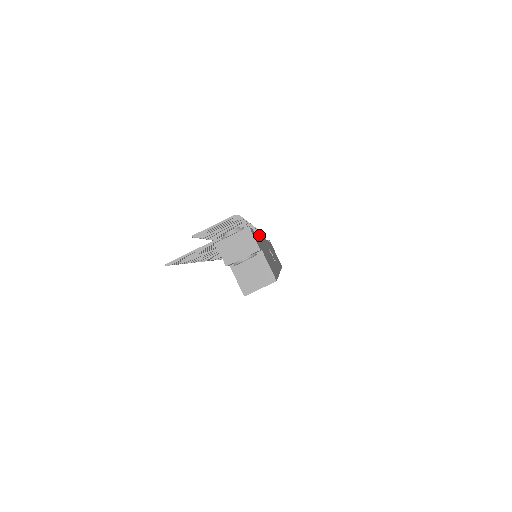
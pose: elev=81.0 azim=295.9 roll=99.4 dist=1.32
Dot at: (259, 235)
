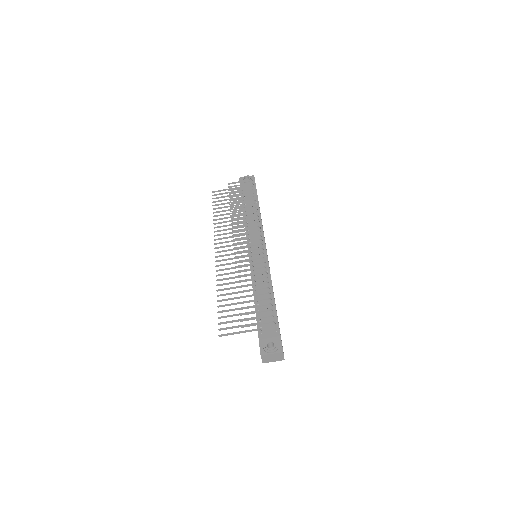
Dot at: occluded
